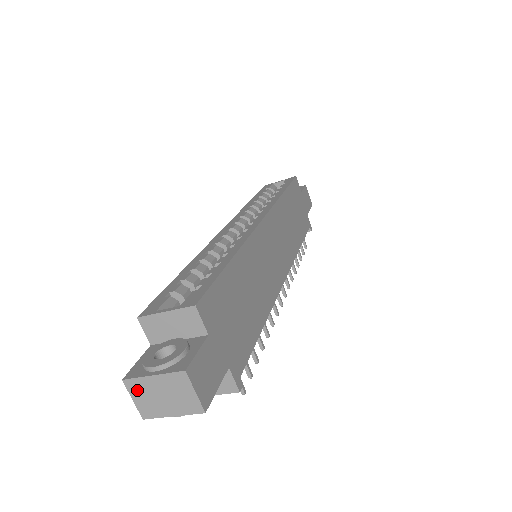
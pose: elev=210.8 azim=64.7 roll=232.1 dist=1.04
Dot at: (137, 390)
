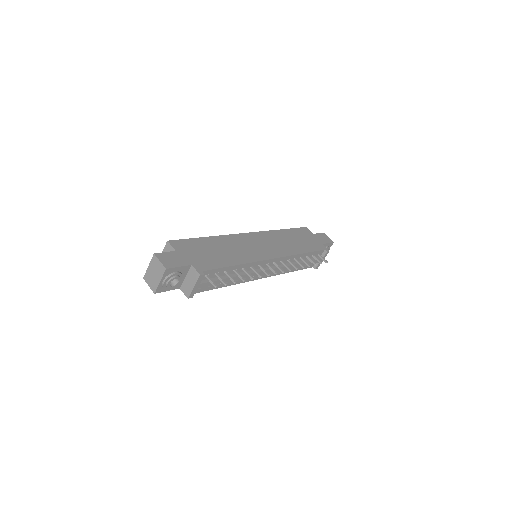
Dot at: (148, 279)
